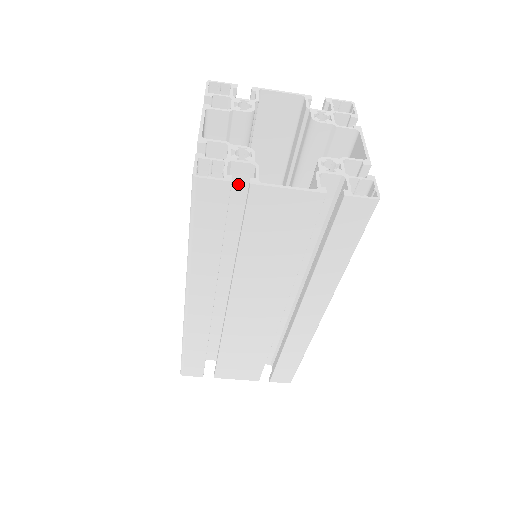
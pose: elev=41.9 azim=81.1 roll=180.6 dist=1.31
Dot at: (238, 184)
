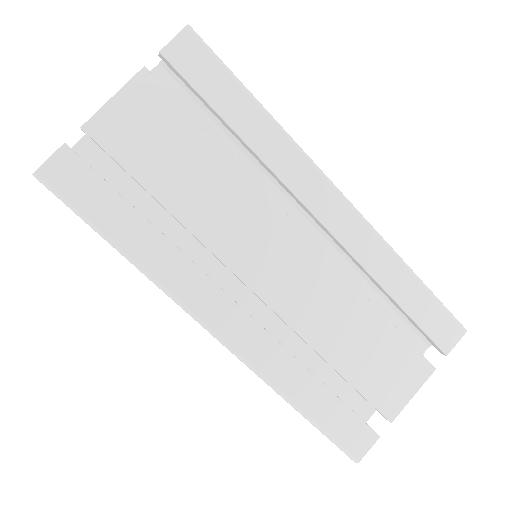
Dot at: (102, 165)
